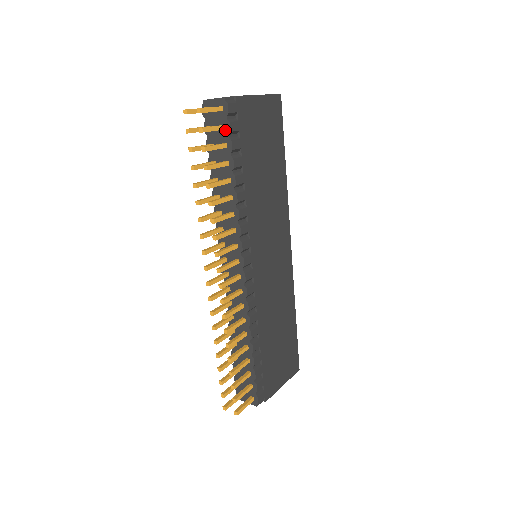
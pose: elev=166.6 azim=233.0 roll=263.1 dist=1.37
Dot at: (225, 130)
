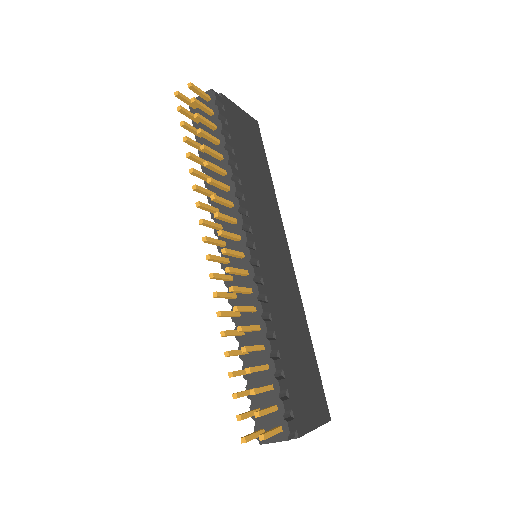
Dot at: (214, 115)
